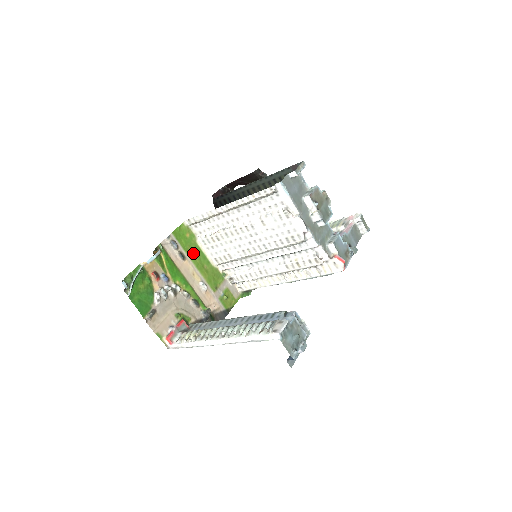
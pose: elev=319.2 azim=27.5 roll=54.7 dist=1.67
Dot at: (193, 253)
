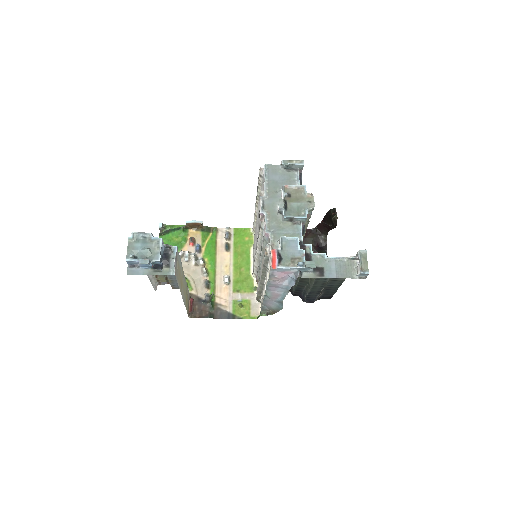
Dot at: (240, 253)
